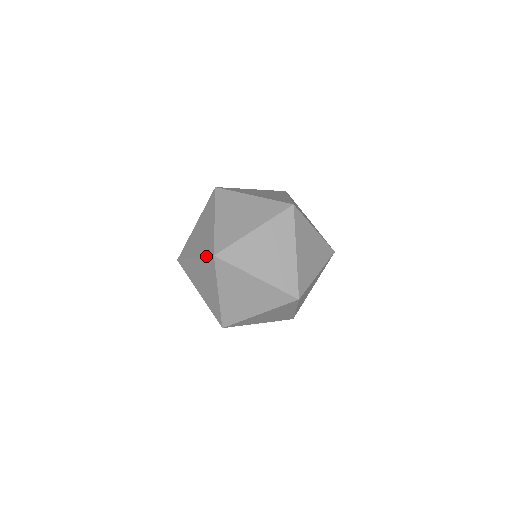
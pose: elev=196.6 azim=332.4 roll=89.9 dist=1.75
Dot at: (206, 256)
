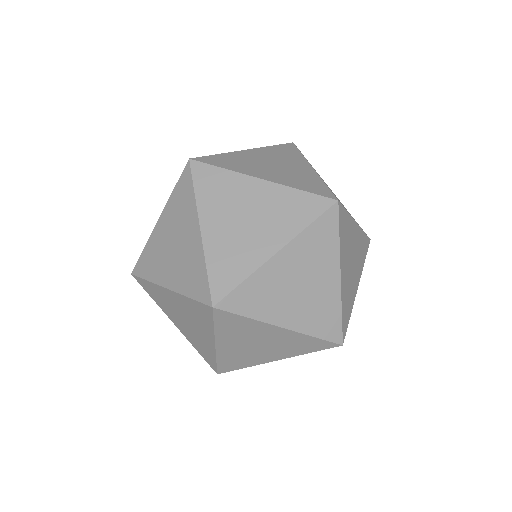
Dot at: occluded
